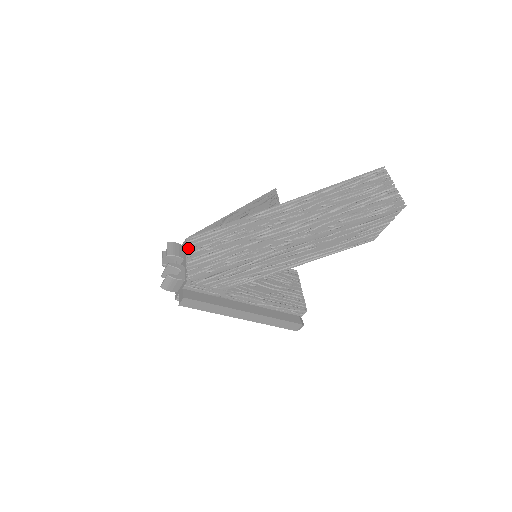
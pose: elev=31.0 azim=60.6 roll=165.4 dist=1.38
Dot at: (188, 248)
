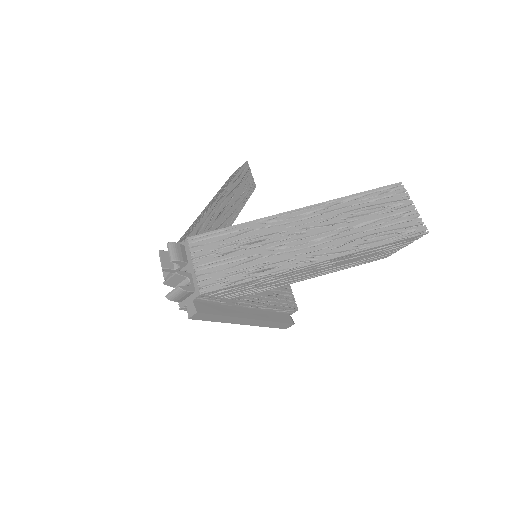
Dot at: (193, 251)
